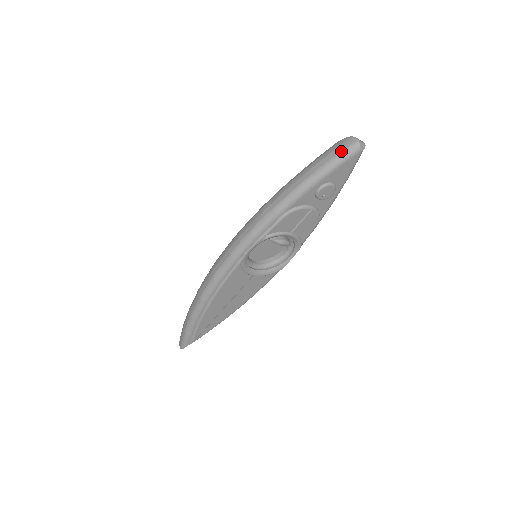
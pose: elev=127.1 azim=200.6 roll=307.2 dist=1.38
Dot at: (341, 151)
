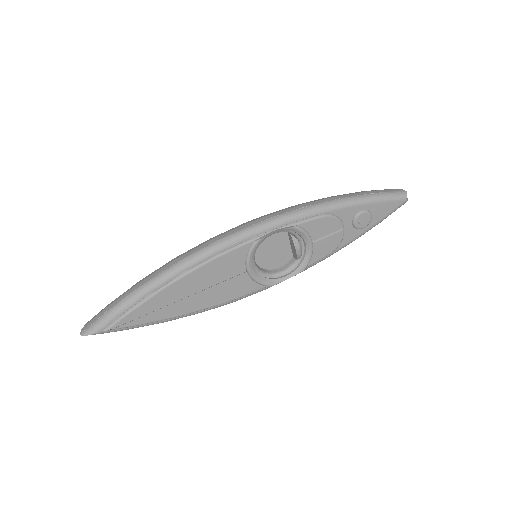
Dot at: (391, 191)
